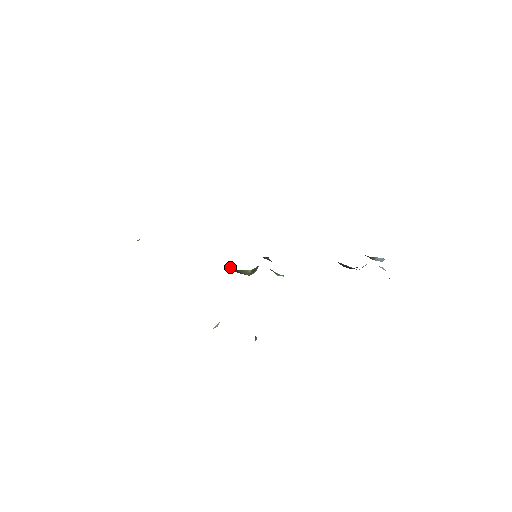
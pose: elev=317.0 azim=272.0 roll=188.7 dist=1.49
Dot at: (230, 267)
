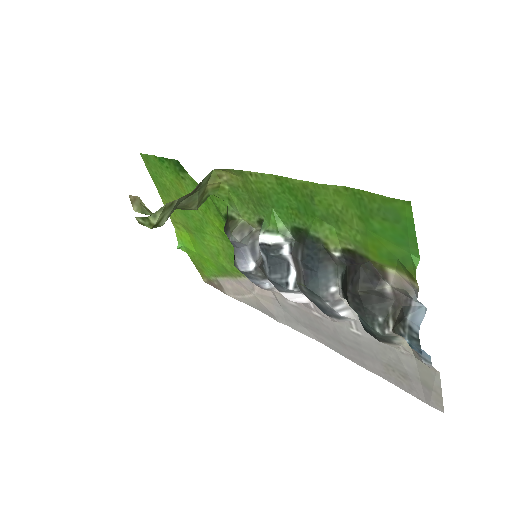
Dot at: occluded
